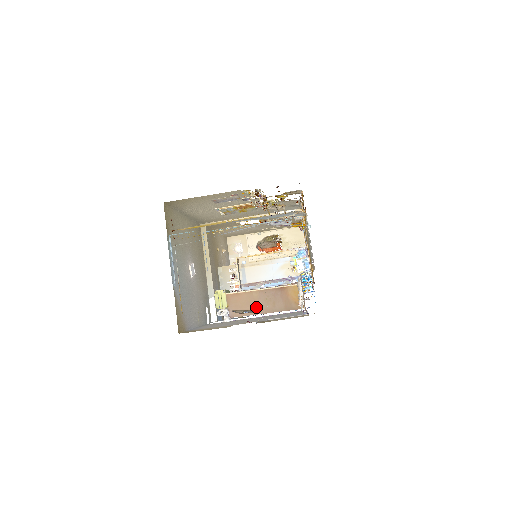
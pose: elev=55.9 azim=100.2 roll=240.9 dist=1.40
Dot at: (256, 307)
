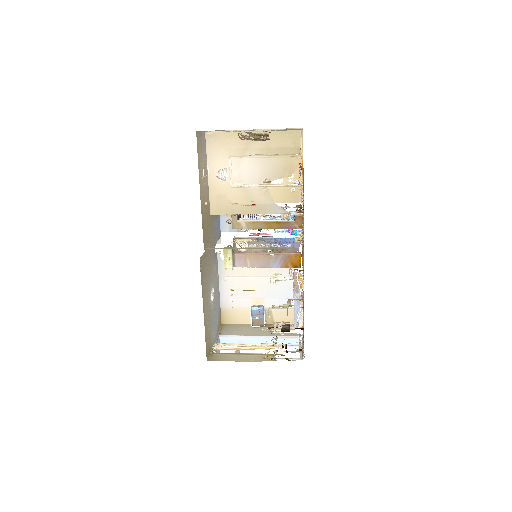
Dot at: occluded
